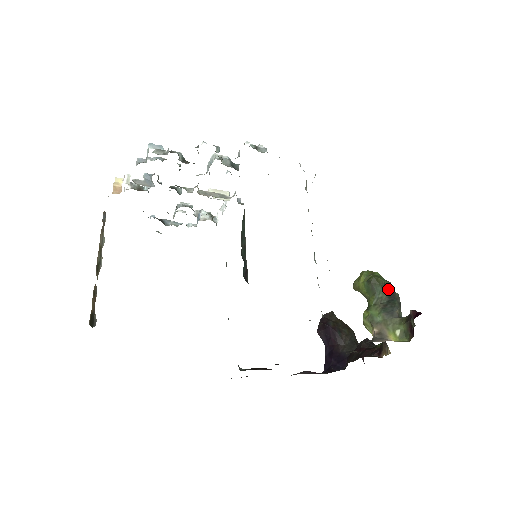
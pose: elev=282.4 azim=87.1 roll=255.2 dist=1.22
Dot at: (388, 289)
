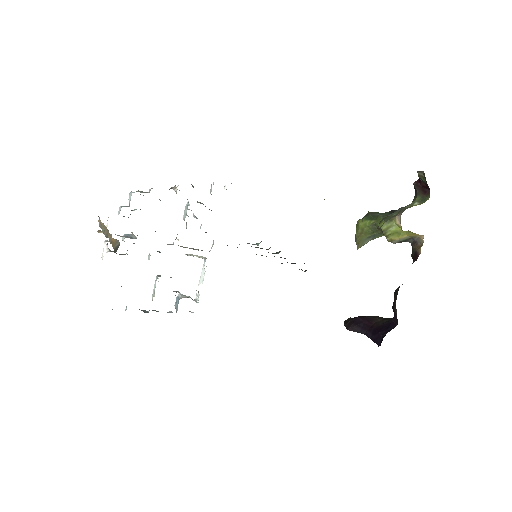
Dot at: (386, 213)
